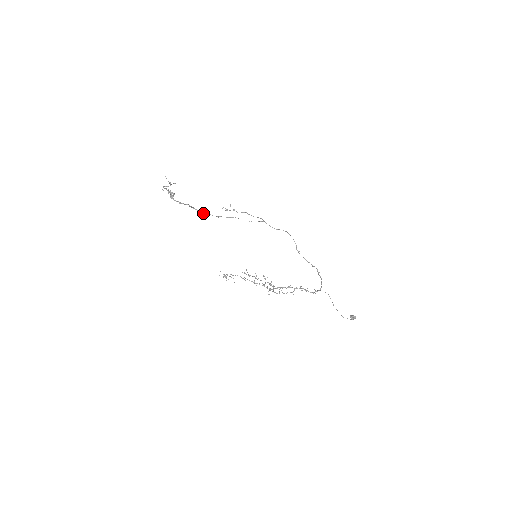
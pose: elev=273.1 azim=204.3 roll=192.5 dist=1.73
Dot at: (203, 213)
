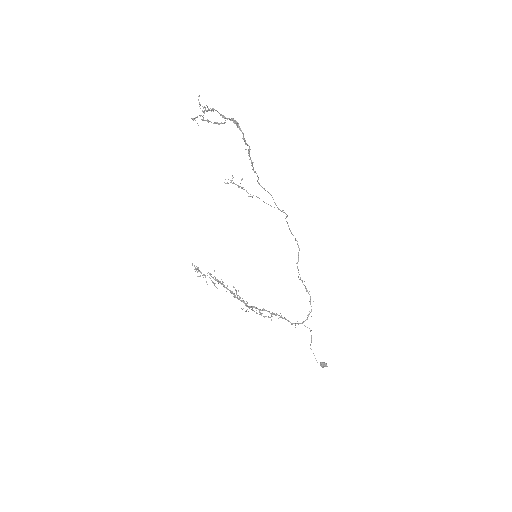
Dot at: (252, 169)
